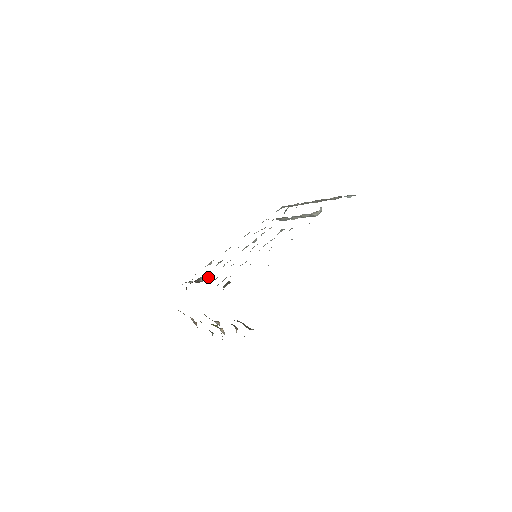
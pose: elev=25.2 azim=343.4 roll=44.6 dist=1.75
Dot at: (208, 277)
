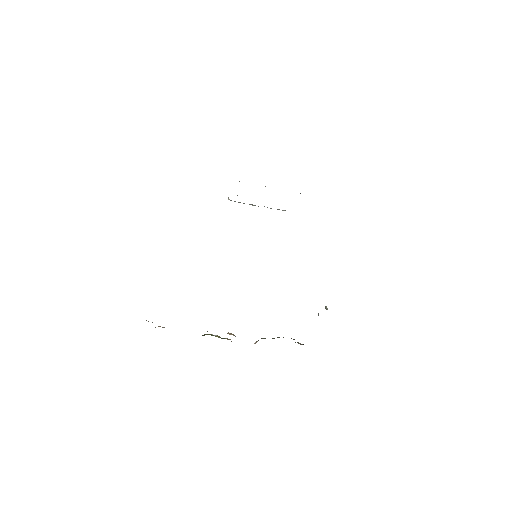
Dot at: occluded
